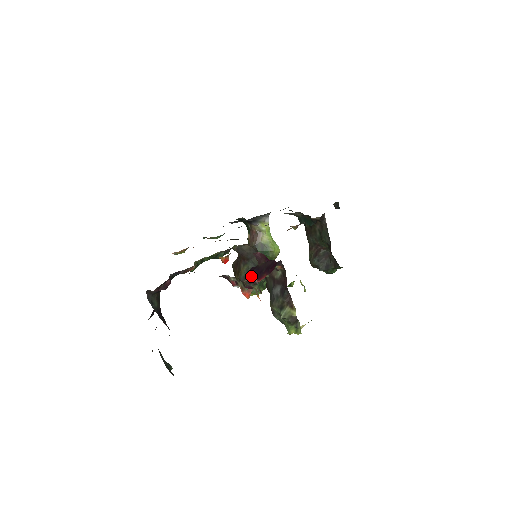
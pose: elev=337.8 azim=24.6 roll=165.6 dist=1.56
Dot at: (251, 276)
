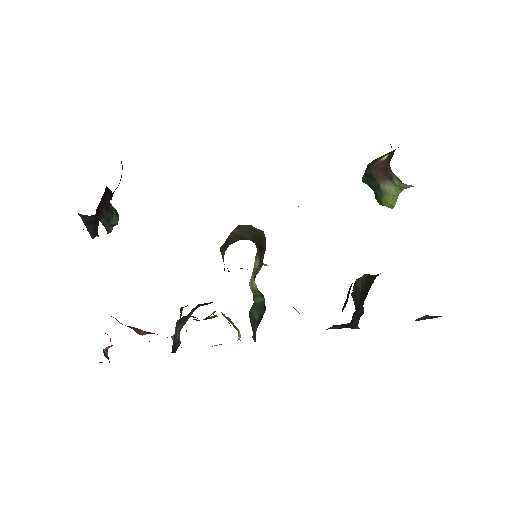
Dot at: (110, 346)
